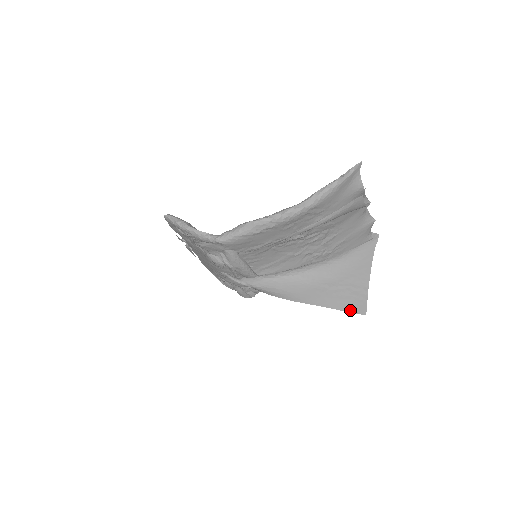
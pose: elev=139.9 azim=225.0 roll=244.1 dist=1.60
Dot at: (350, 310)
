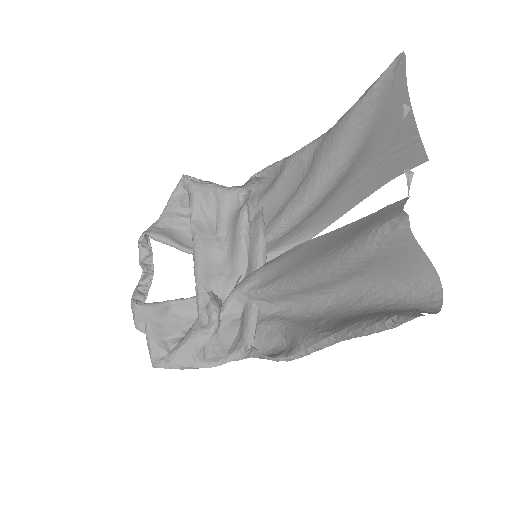
Dot at: (404, 172)
